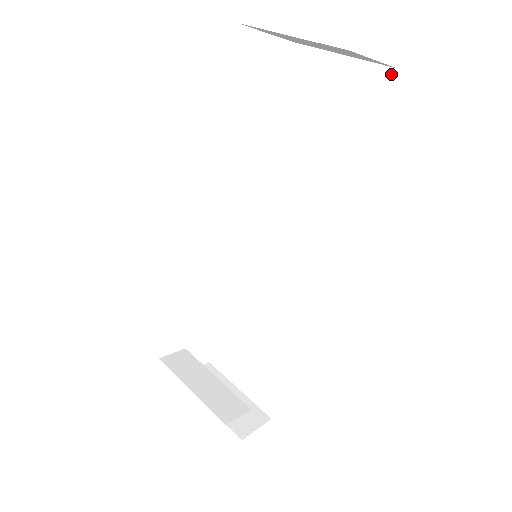
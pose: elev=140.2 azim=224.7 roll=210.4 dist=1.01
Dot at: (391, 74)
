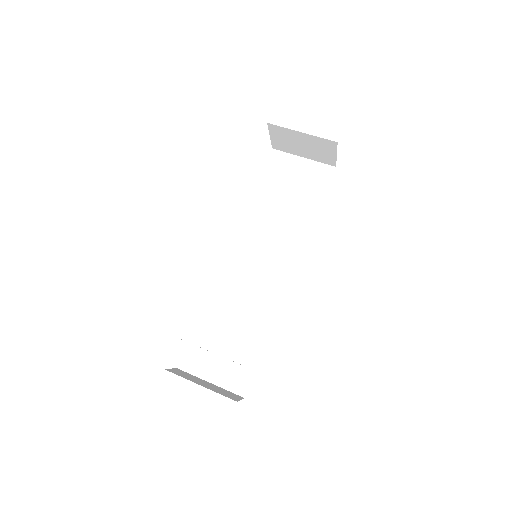
Dot at: (333, 169)
